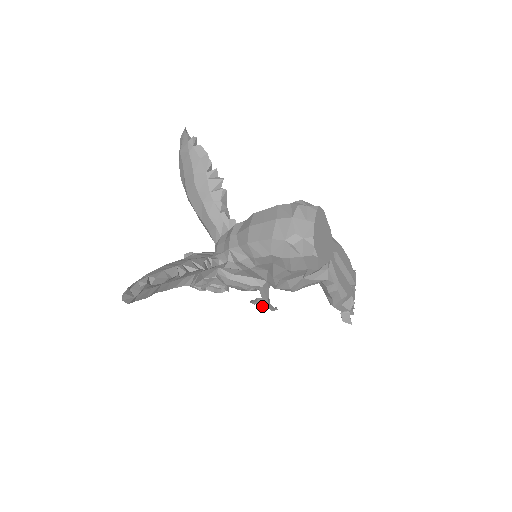
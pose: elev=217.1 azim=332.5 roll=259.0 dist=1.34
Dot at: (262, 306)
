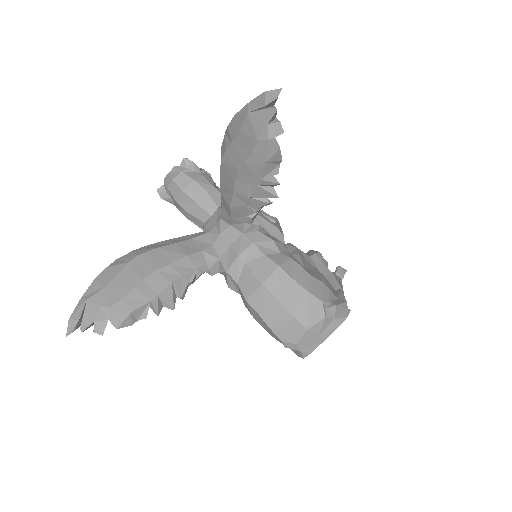
Dot at: occluded
